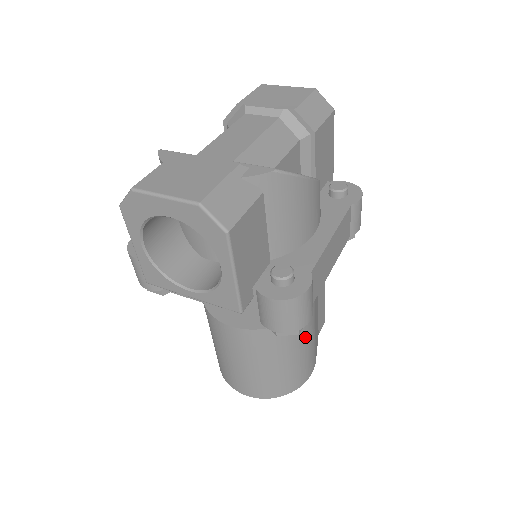
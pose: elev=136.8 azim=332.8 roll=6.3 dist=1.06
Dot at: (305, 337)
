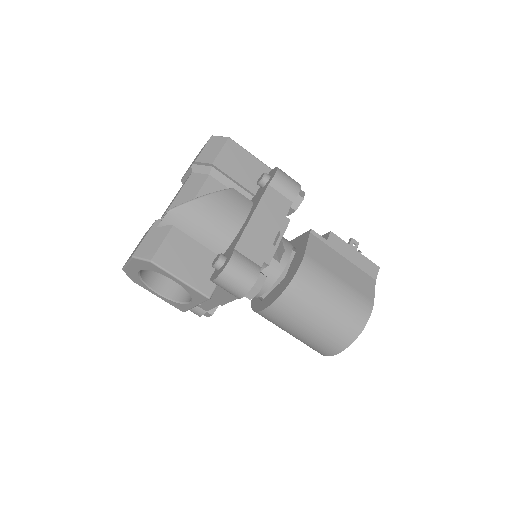
Dot at: (323, 289)
